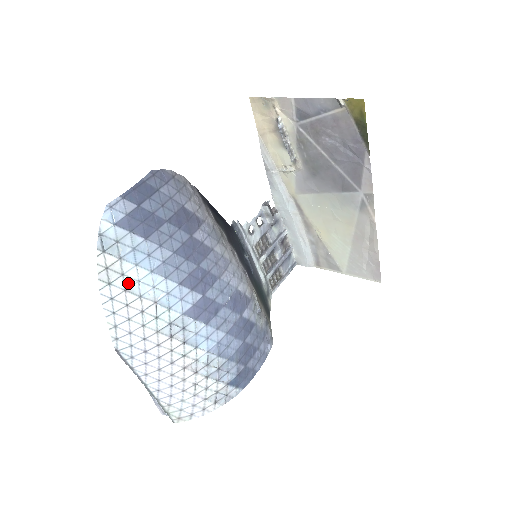
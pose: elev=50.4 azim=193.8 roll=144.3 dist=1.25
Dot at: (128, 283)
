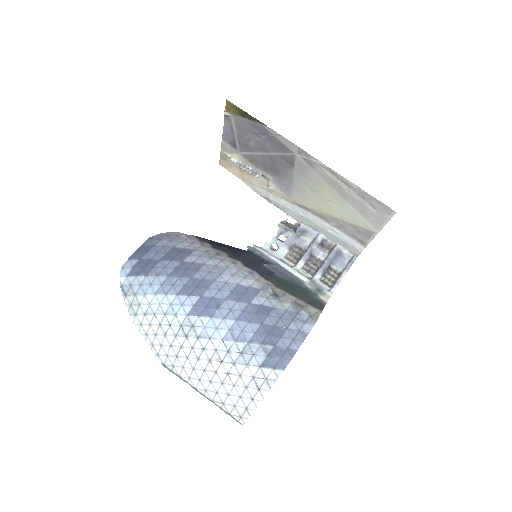
Dot at: (145, 309)
